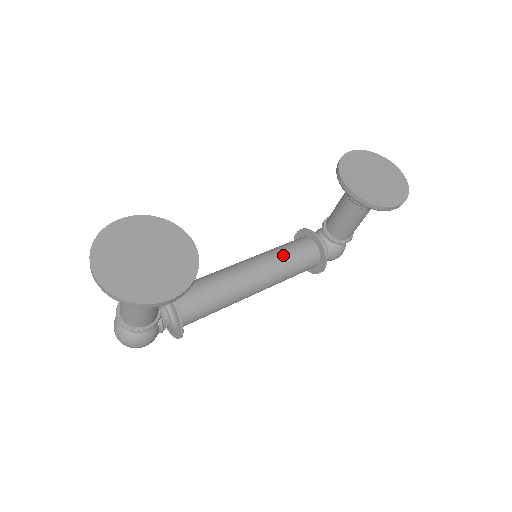
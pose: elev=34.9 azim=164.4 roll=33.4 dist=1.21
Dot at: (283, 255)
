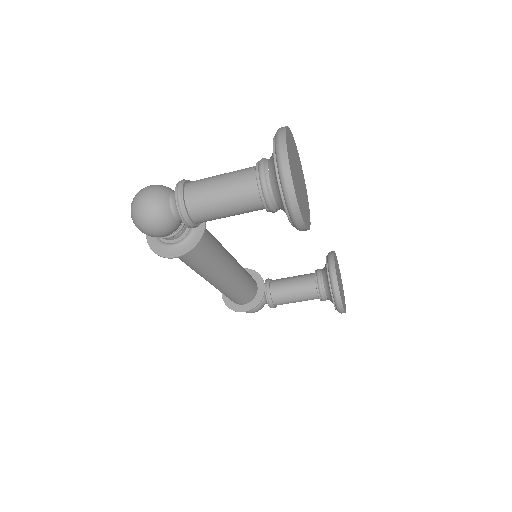
Dot at: (246, 274)
